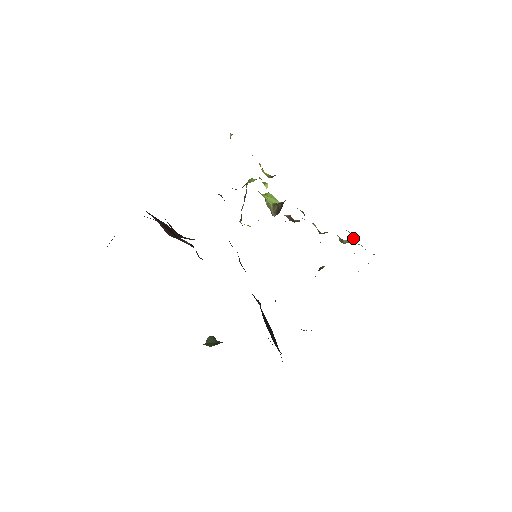
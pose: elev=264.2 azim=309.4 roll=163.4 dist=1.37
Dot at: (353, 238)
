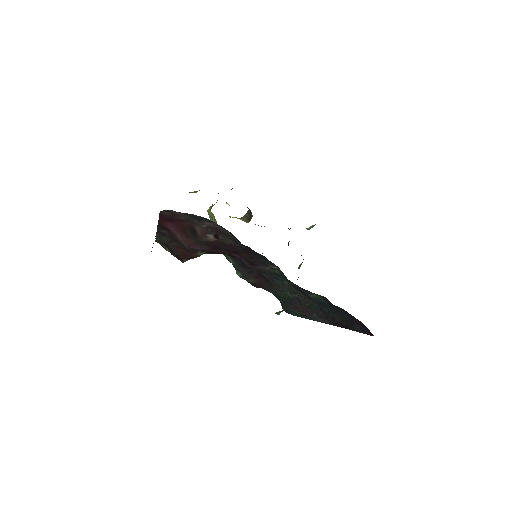
Dot at: occluded
